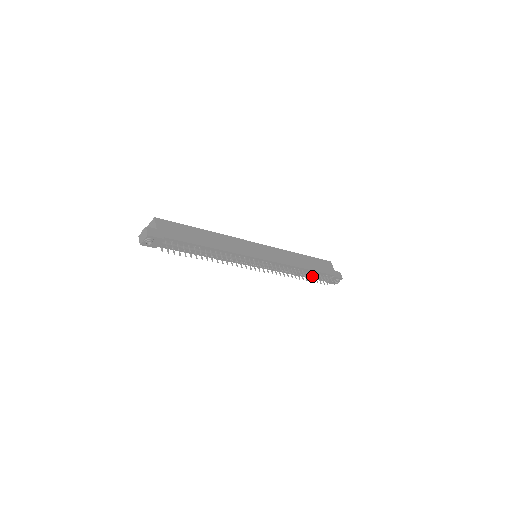
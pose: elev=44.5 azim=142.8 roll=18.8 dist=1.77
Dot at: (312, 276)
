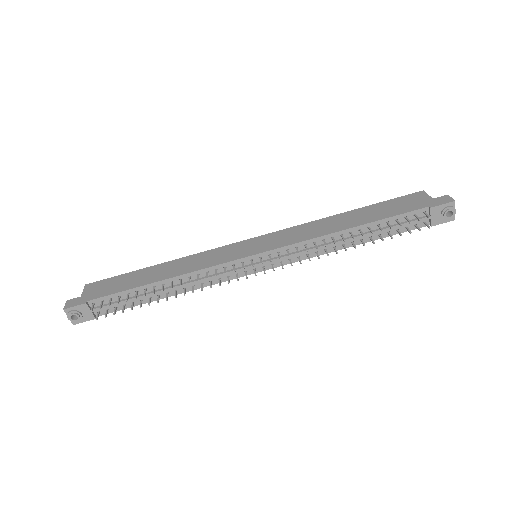
Dot at: (382, 231)
